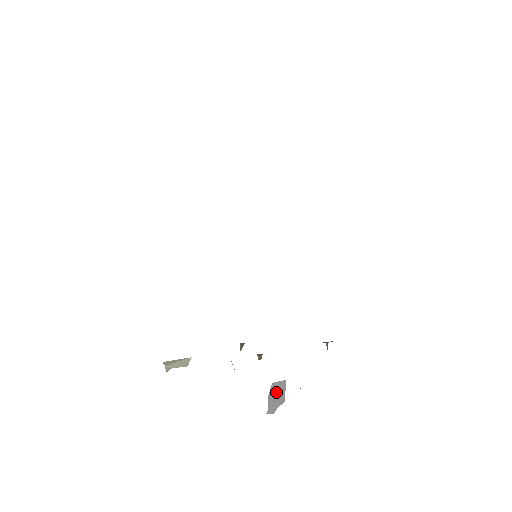
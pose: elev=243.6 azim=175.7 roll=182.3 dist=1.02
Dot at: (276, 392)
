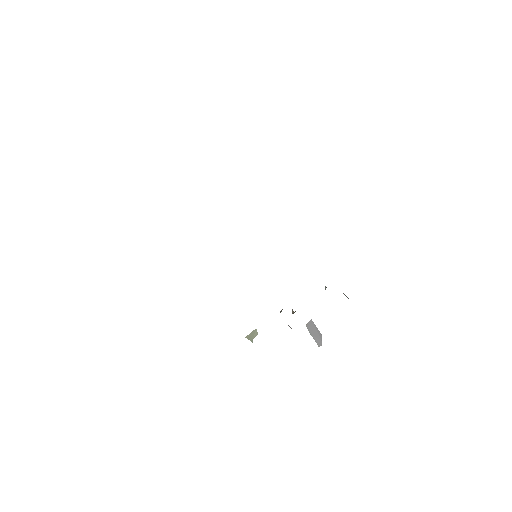
Dot at: (312, 330)
